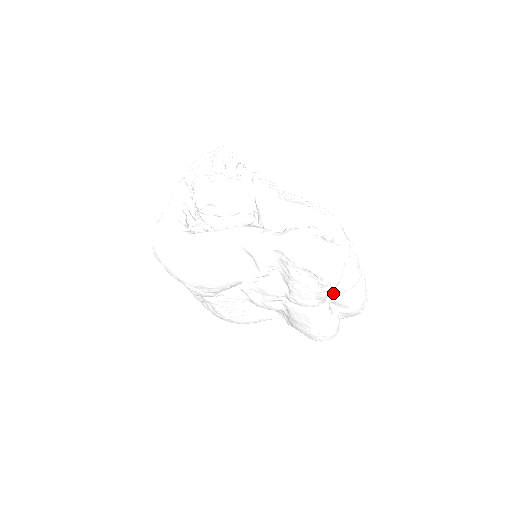
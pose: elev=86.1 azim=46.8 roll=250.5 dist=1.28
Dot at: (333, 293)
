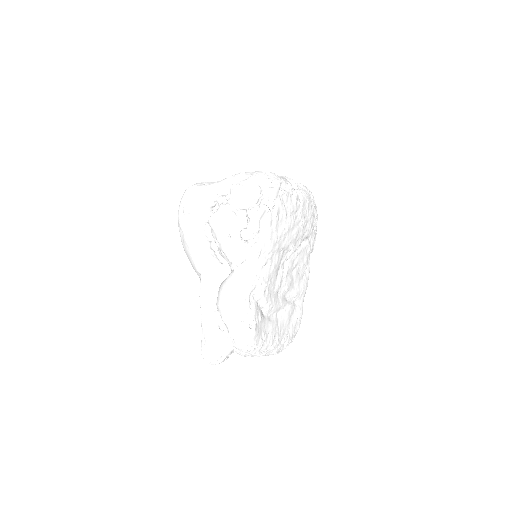
Dot at: occluded
